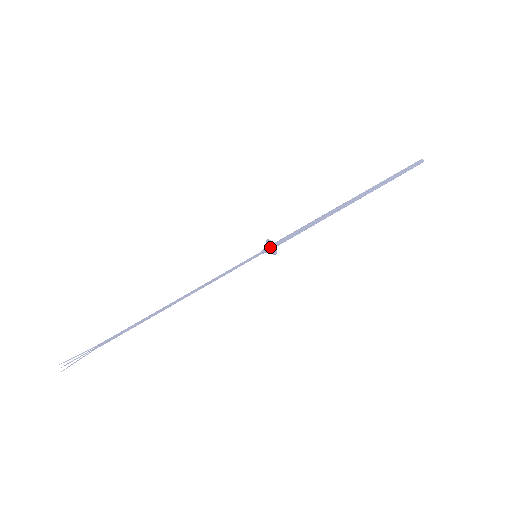
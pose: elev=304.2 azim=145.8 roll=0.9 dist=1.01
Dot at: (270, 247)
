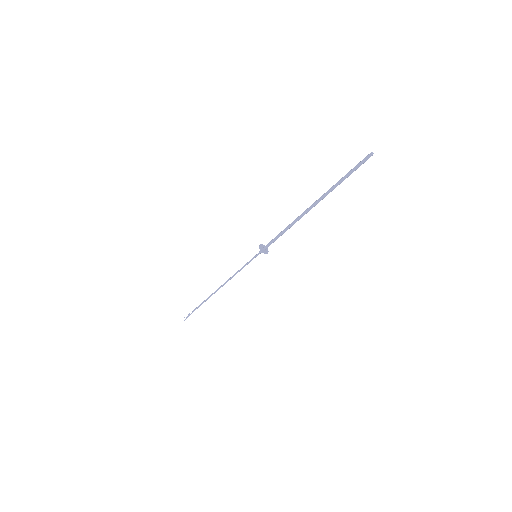
Dot at: (262, 249)
